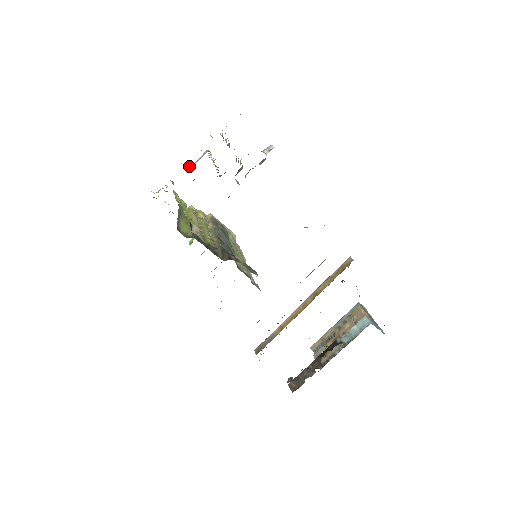
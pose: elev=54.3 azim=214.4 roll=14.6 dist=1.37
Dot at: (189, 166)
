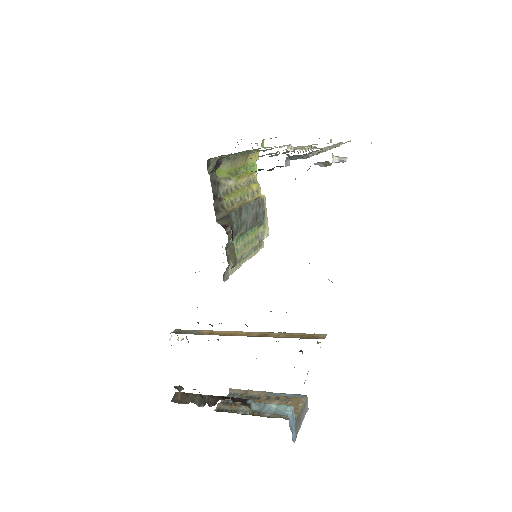
Dot at: (290, 146)
